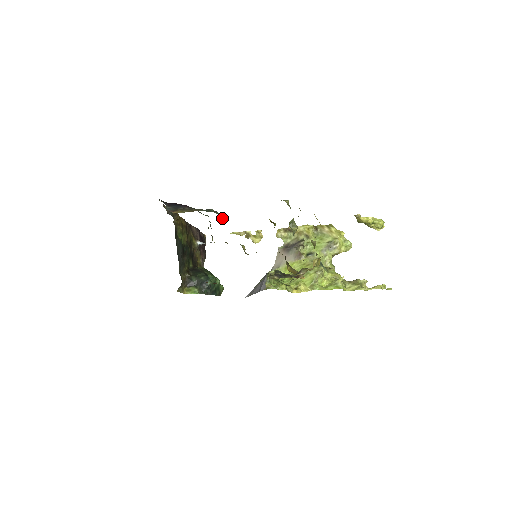
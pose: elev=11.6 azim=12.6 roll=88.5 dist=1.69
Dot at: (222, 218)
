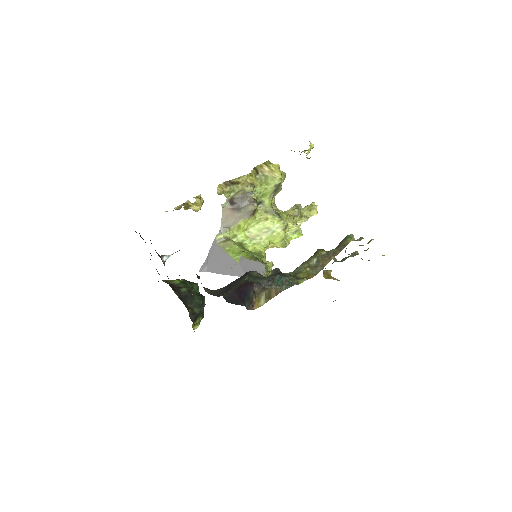
Dot at: occluded
